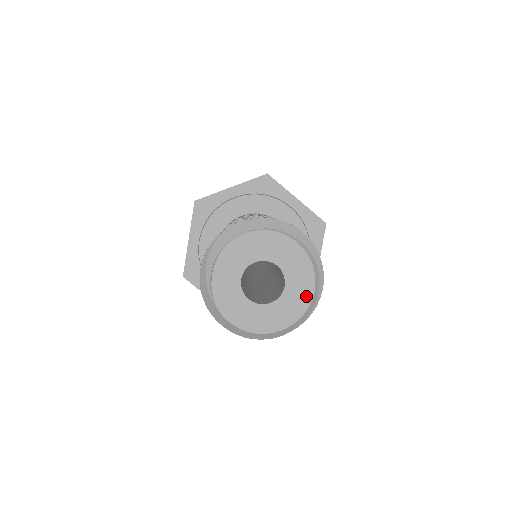
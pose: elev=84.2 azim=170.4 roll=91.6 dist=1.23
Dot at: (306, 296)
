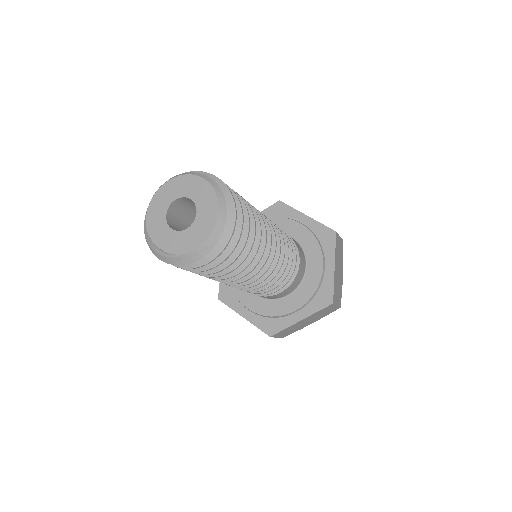
Dot at: (204, 186)
